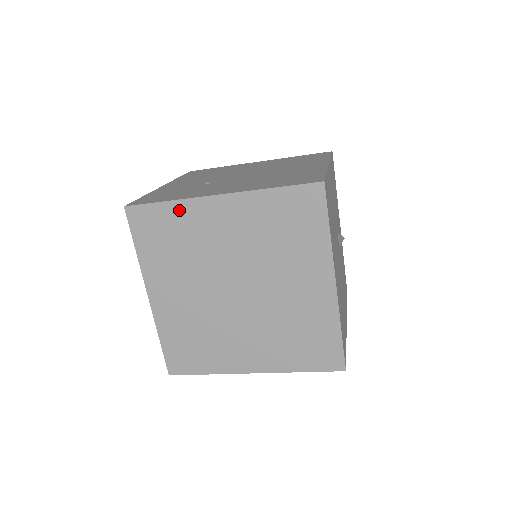
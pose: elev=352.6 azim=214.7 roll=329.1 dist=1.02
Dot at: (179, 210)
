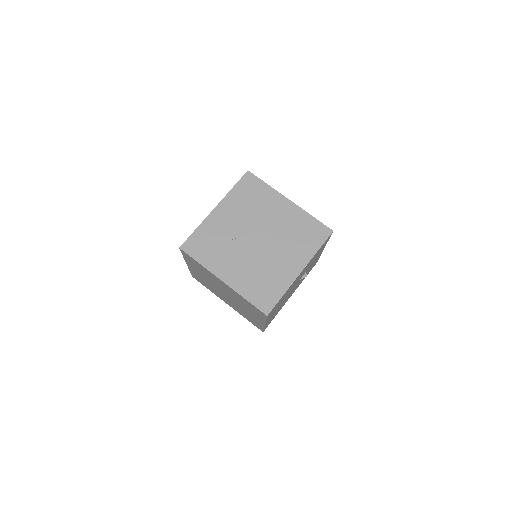
Dot at: (204, 268)
